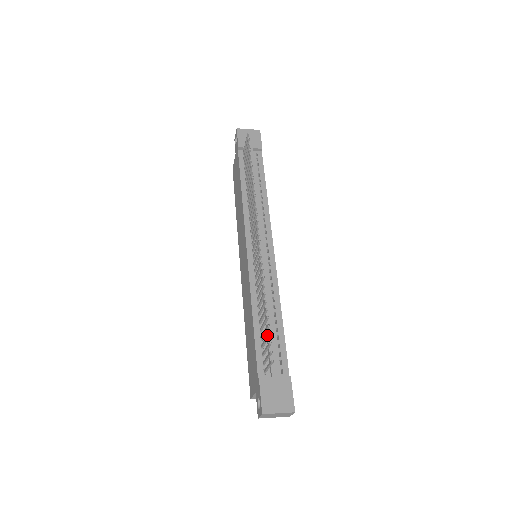
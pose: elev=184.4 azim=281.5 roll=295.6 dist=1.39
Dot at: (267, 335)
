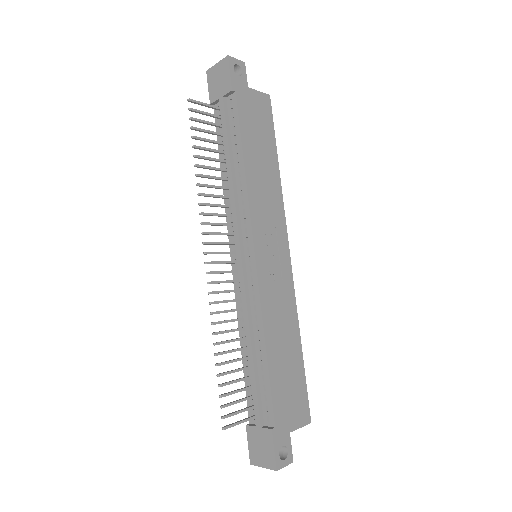
Dot at: (223, 394)
